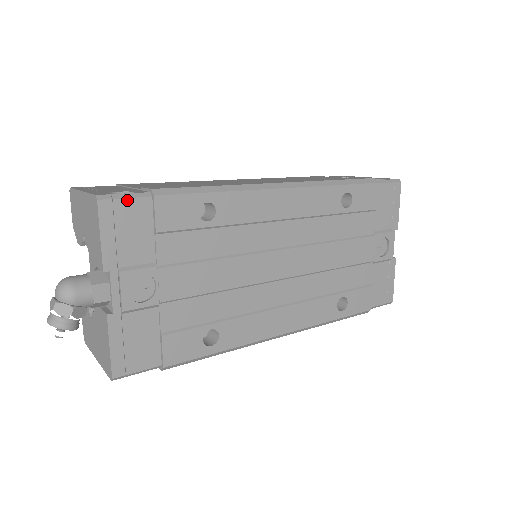
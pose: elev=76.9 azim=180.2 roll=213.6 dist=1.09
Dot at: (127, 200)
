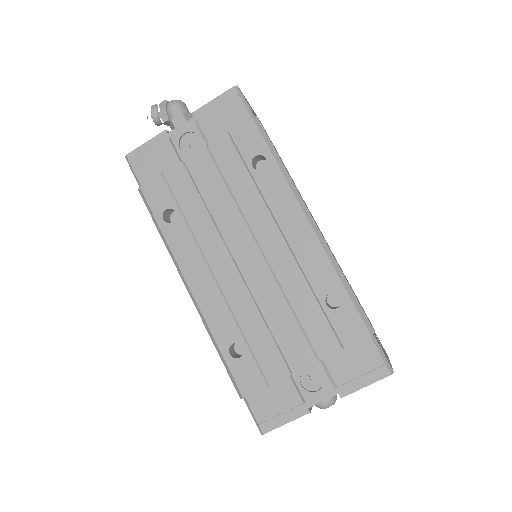
Dot at: (242, 104)
